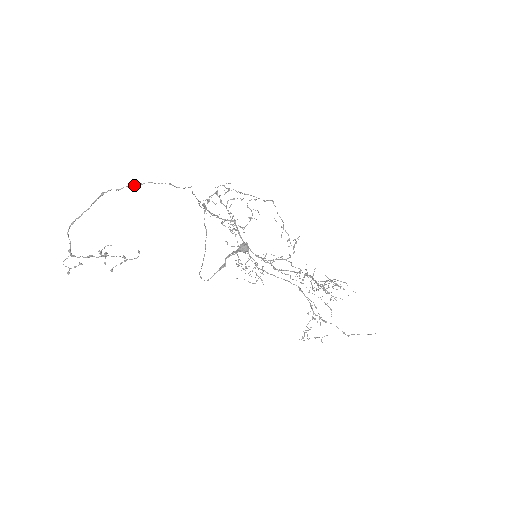
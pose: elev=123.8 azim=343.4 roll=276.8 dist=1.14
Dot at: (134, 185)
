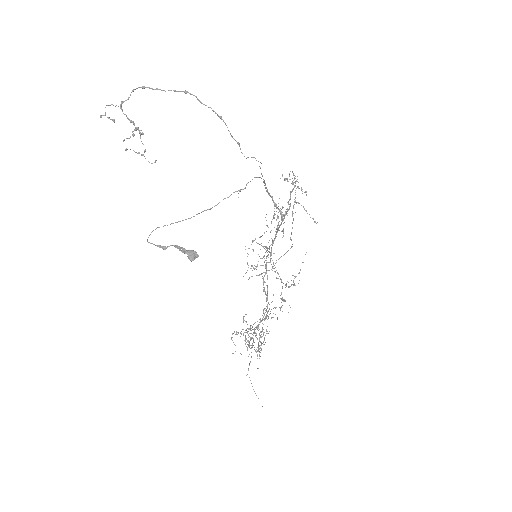
Dot at: (215, 112)
